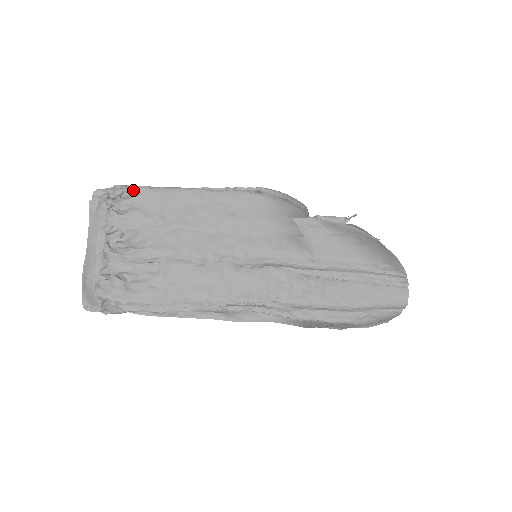
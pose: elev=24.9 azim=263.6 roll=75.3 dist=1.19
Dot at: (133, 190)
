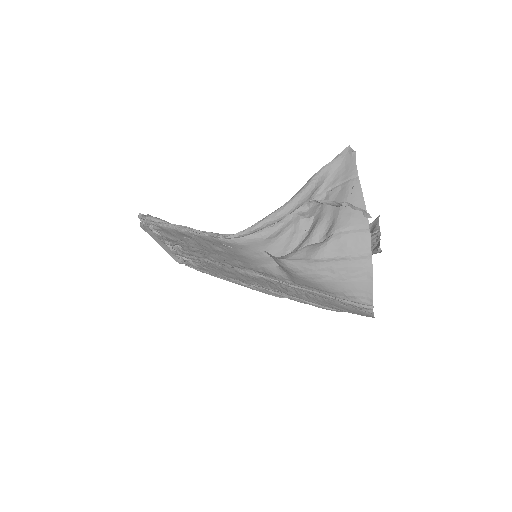
Dot at: occluded
